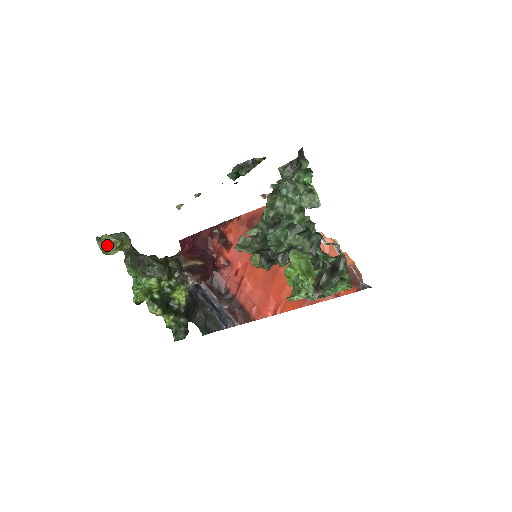
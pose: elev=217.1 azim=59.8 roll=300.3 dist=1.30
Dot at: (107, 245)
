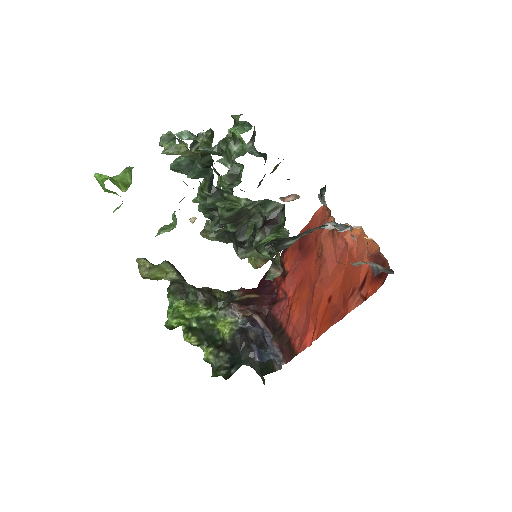
Dot at: (140, 267)
